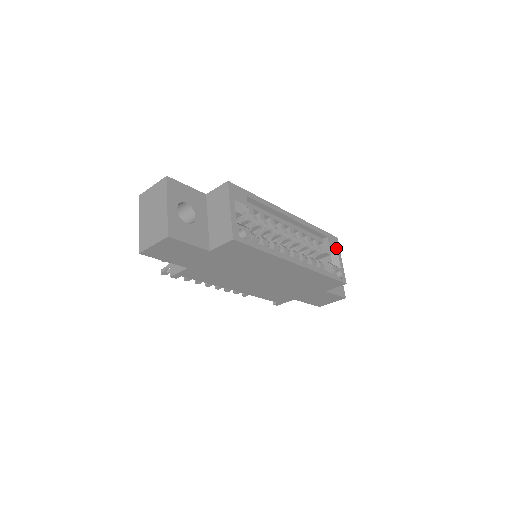
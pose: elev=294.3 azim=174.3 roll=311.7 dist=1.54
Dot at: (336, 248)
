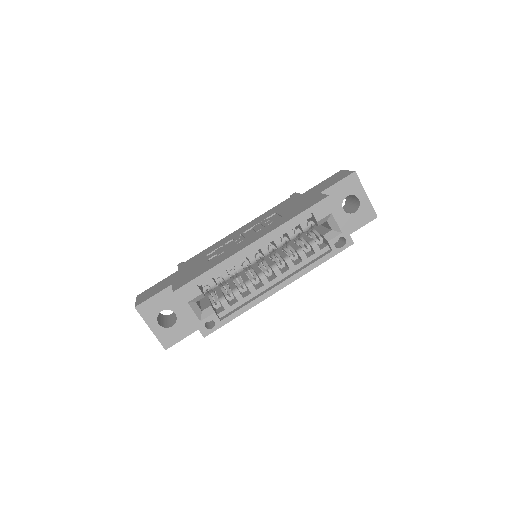
Dot at: (329, 213)
